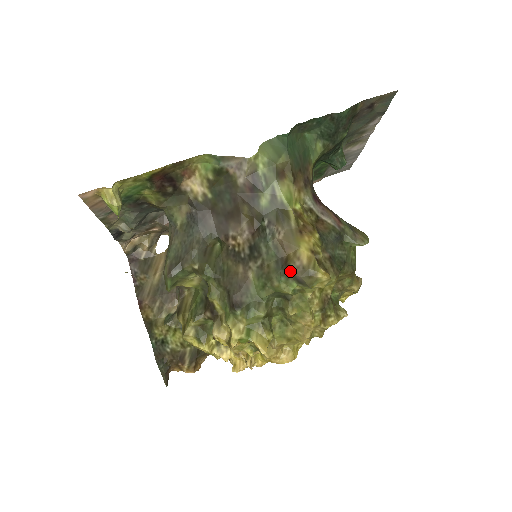
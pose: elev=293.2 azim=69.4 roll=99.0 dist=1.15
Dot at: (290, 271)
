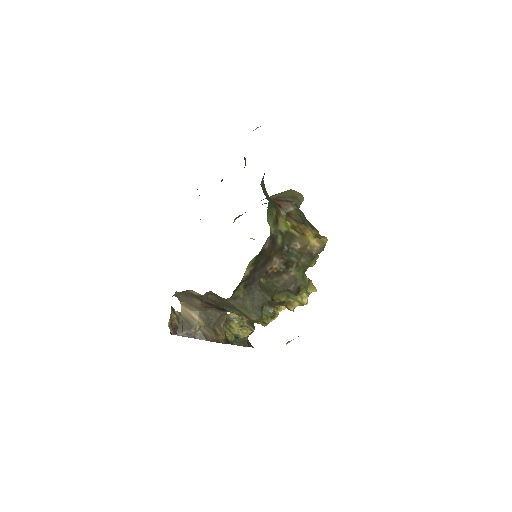
Dot at: (315, 255)
